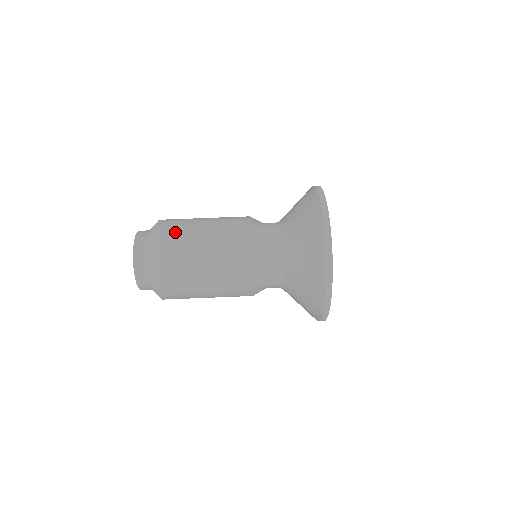
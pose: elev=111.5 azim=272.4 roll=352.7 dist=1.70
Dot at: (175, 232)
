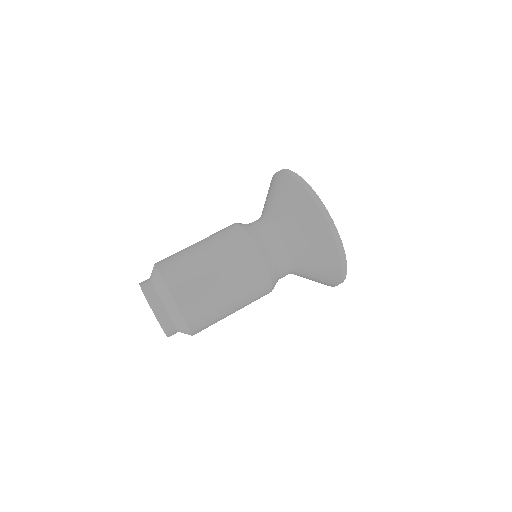
Dot at: occluded
